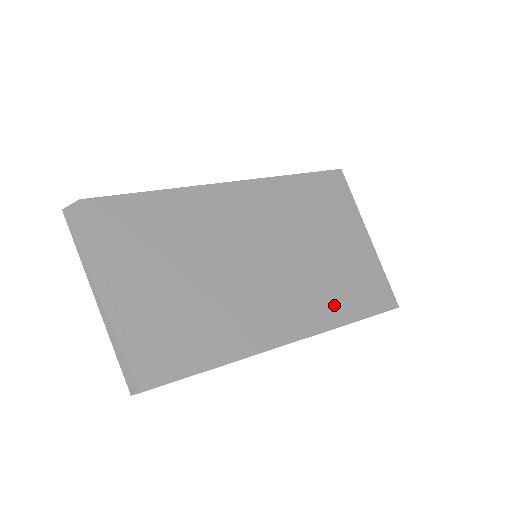
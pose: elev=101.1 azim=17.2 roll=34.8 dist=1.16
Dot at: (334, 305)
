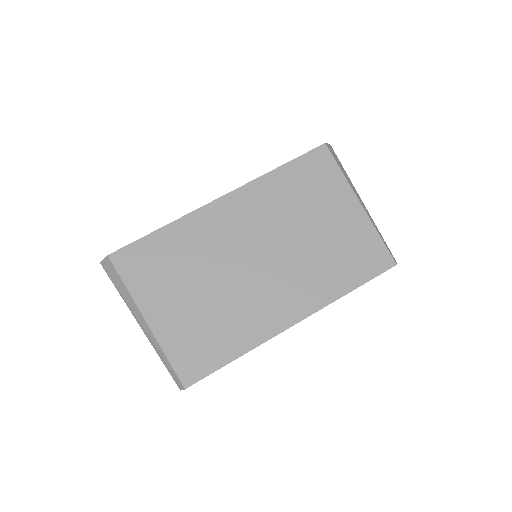
Dot at: (331, 281)
